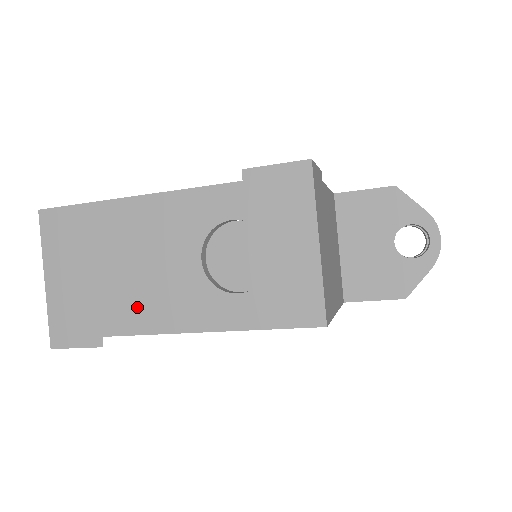
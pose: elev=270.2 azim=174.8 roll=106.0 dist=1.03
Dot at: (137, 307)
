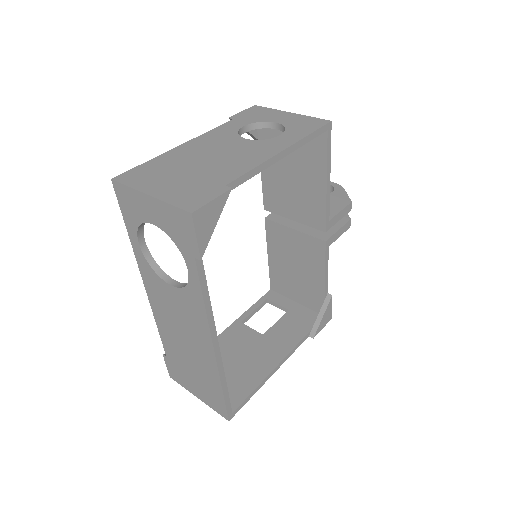
Dot at: (232, 166)
